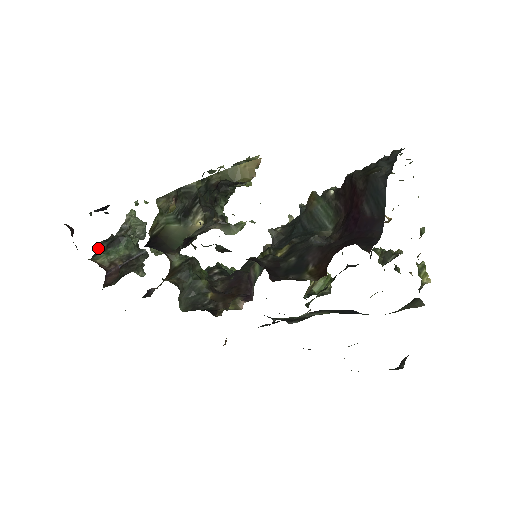
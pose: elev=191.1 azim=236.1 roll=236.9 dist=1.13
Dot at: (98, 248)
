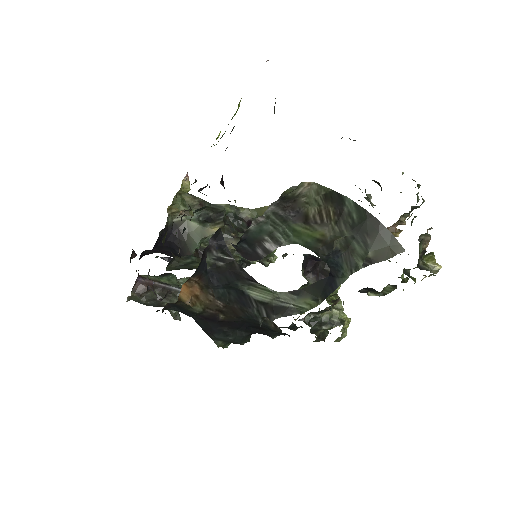
Dot at: occluded
